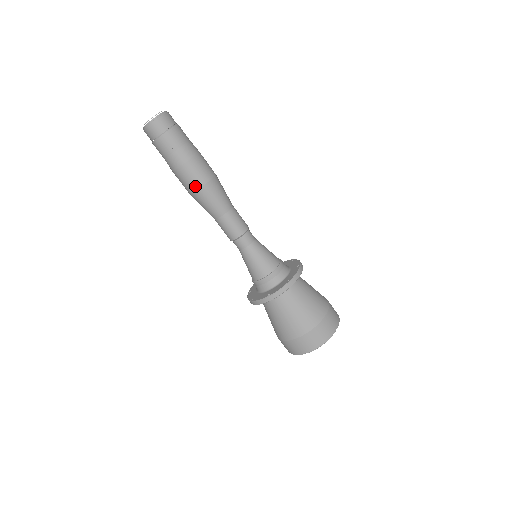
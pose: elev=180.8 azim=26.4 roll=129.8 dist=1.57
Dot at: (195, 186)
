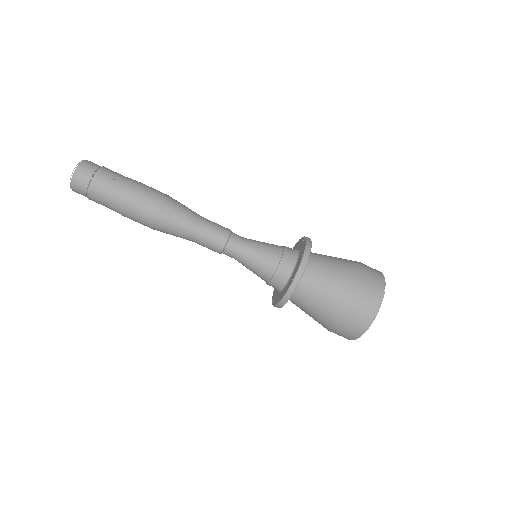
Dot at: occluded
